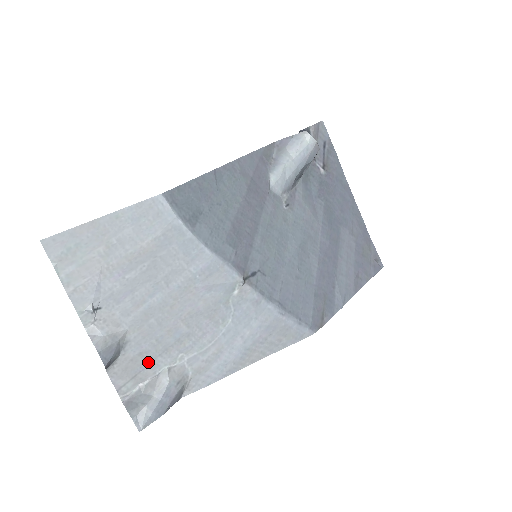
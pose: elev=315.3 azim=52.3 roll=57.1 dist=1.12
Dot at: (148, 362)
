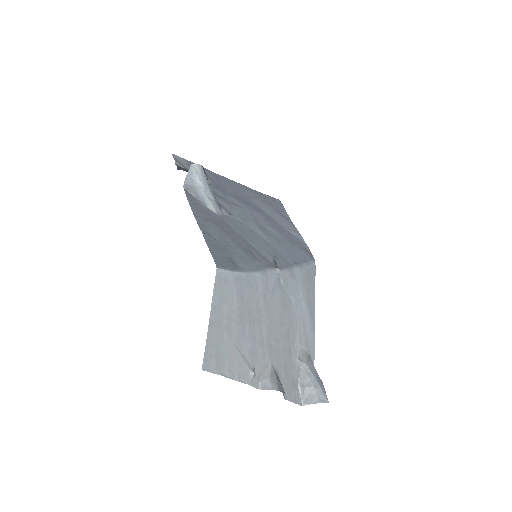
Dot at: (290, 368)
